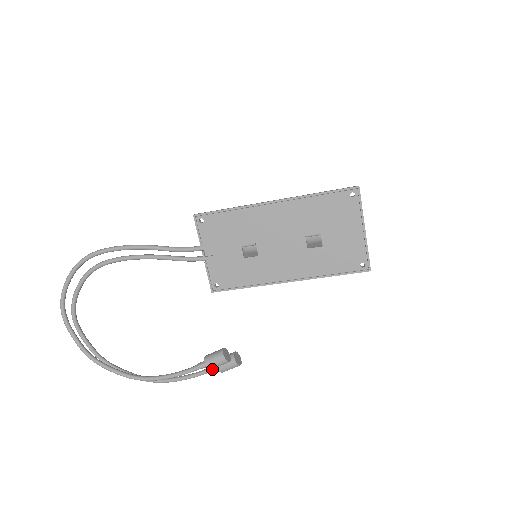
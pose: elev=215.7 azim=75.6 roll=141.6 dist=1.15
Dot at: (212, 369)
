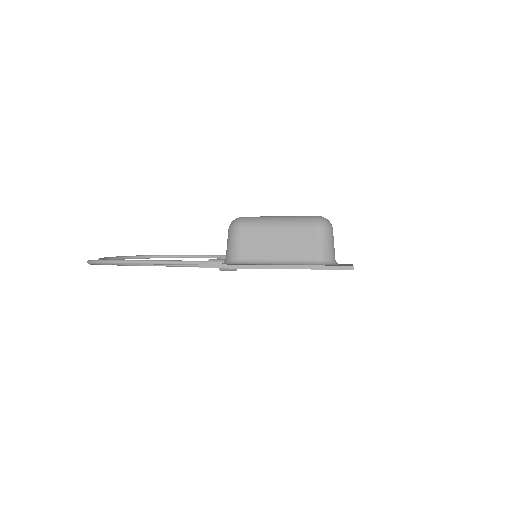
Dot at: occluded
